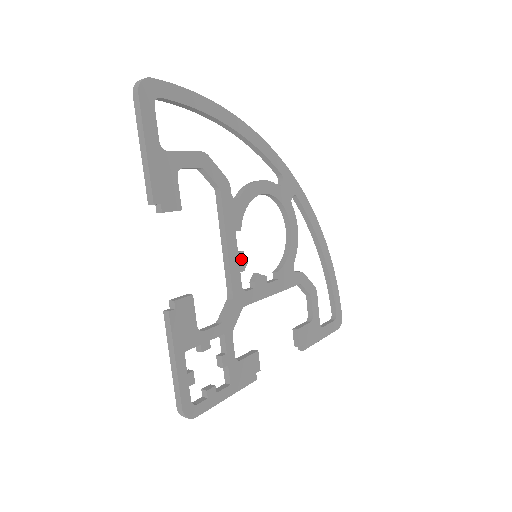
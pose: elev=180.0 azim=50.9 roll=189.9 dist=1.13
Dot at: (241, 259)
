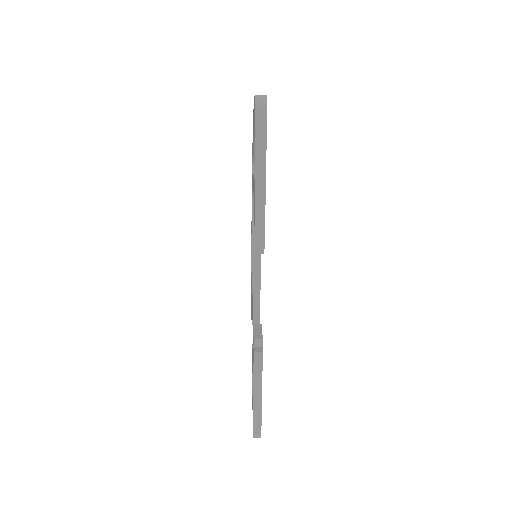
Dot at: occluded
